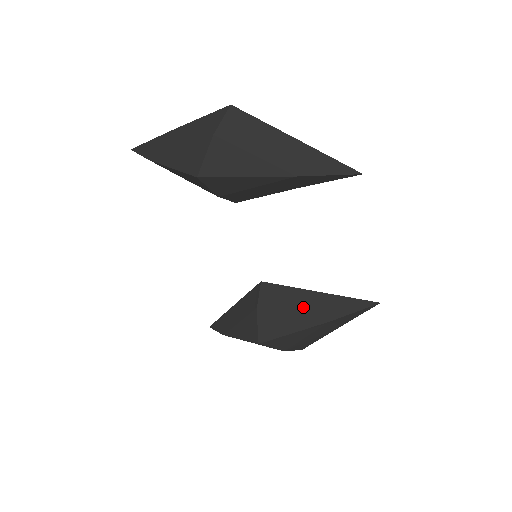
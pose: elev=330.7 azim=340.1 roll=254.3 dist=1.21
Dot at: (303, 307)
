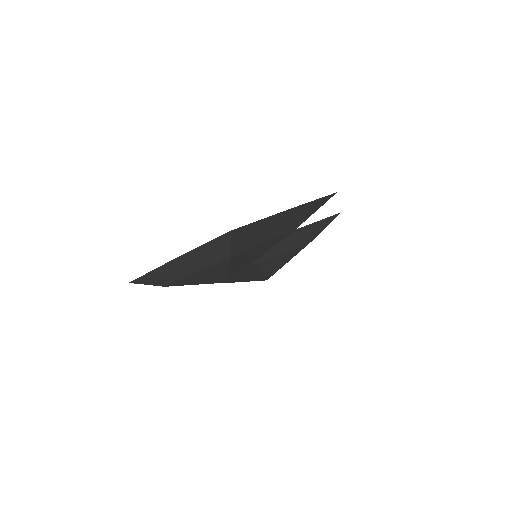
Dot at: (288, 245)
